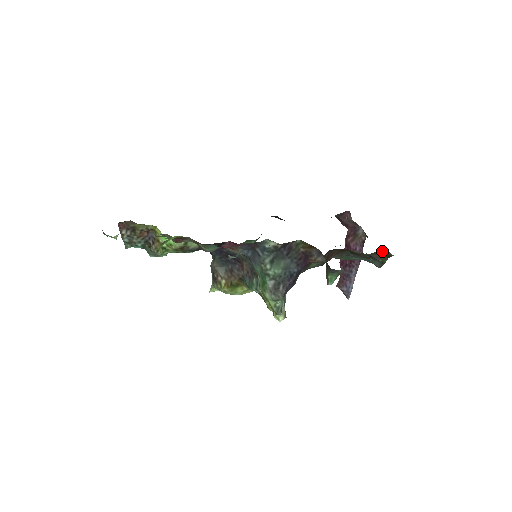
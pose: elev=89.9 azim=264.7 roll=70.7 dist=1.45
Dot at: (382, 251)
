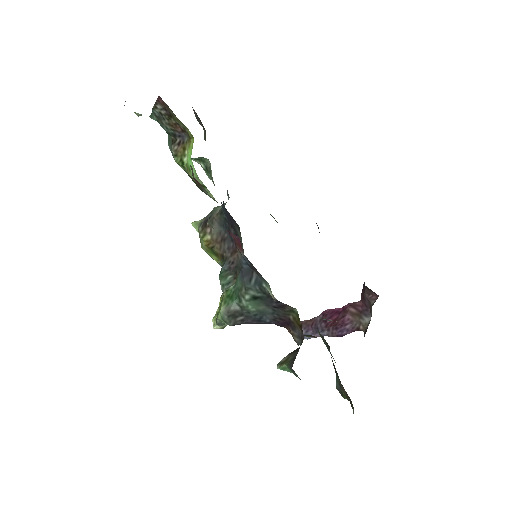
Dot at: occluded
